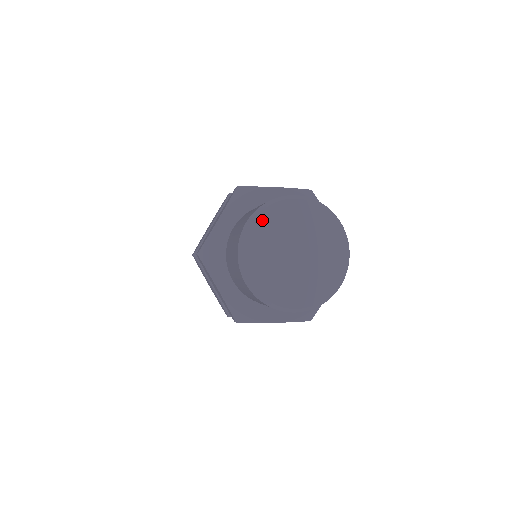
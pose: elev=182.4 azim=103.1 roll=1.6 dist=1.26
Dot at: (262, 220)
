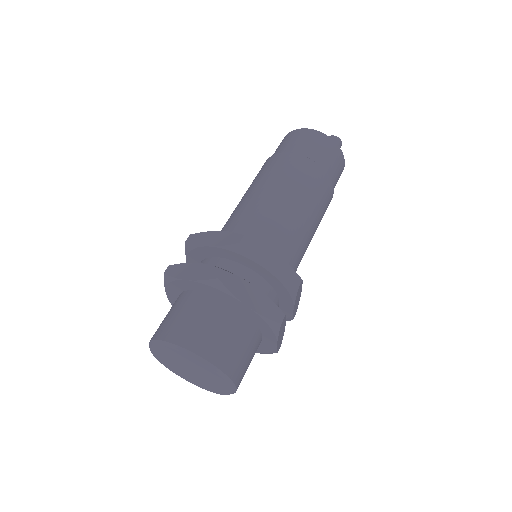
Dot at: (155, 351)
